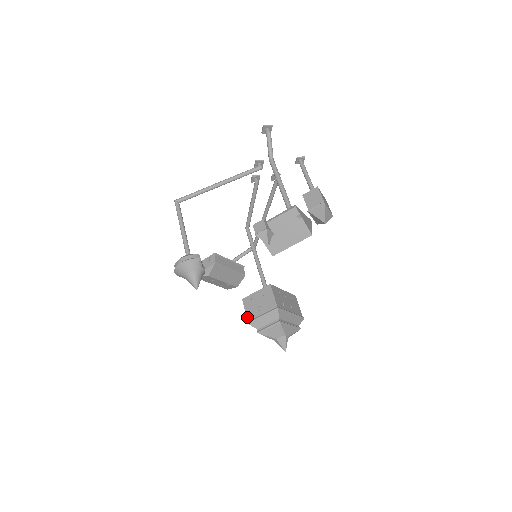
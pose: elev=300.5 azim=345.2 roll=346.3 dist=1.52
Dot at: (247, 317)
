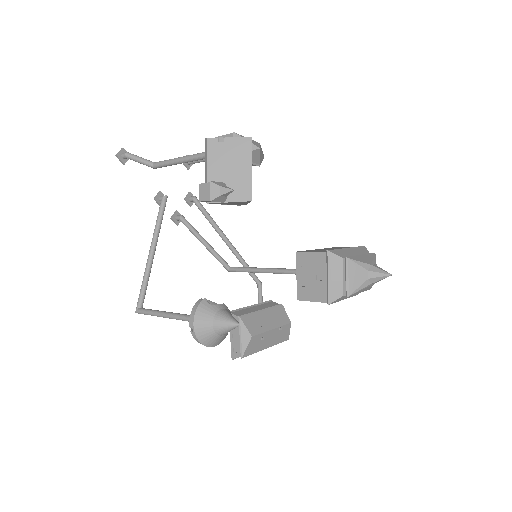
Dot at: (321, 302)
